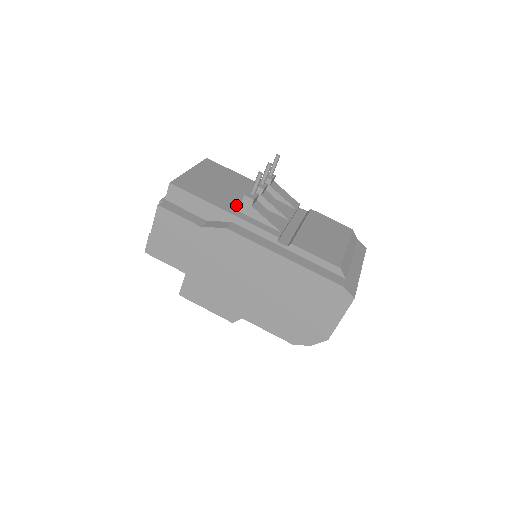
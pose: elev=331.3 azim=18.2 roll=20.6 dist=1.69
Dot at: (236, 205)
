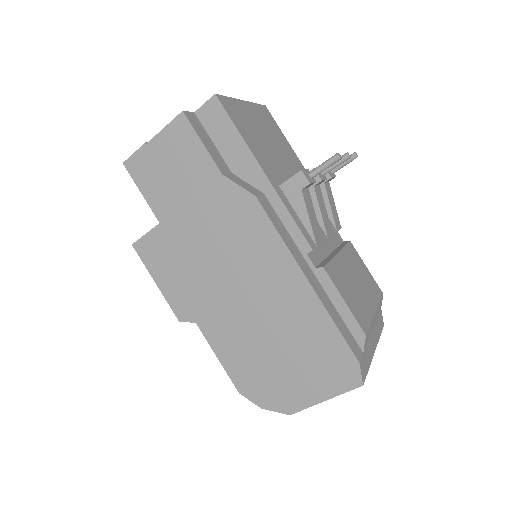
Dot at: (279, 177)
